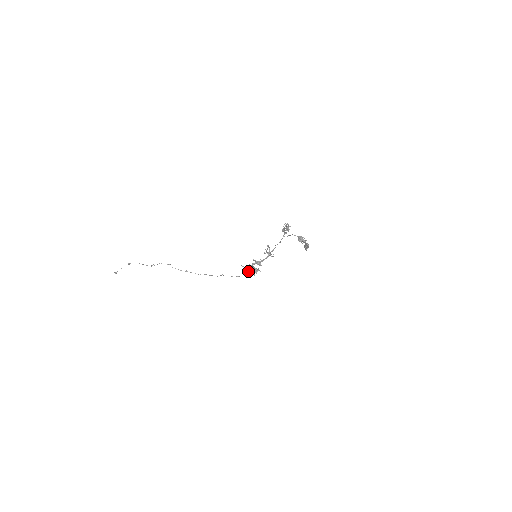
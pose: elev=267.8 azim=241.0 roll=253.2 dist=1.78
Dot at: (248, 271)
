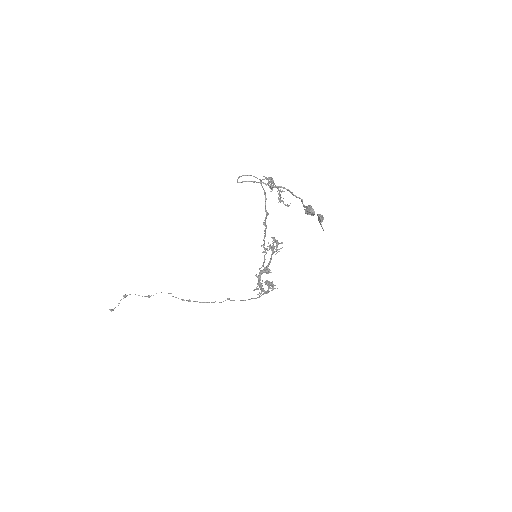
Dot at: occluded
